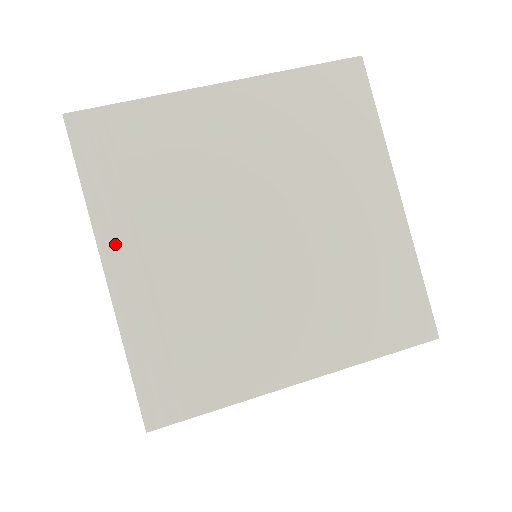
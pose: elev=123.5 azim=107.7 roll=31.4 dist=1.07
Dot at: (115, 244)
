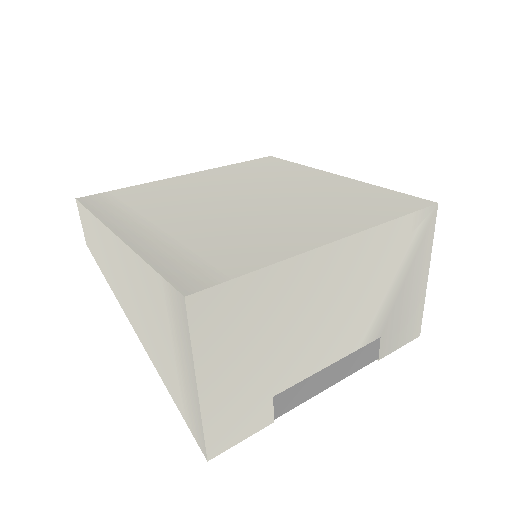
Dot at: (123, 224)
